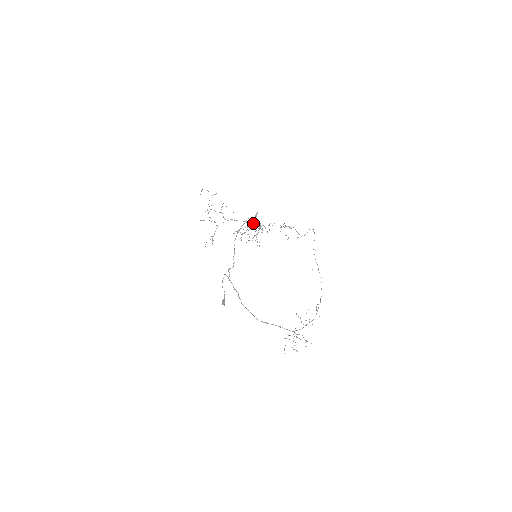
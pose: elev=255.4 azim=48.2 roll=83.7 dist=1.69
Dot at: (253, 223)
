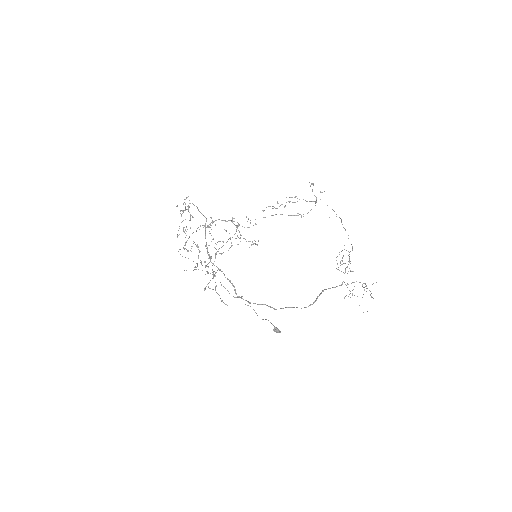
Dot at: (236, 229)
